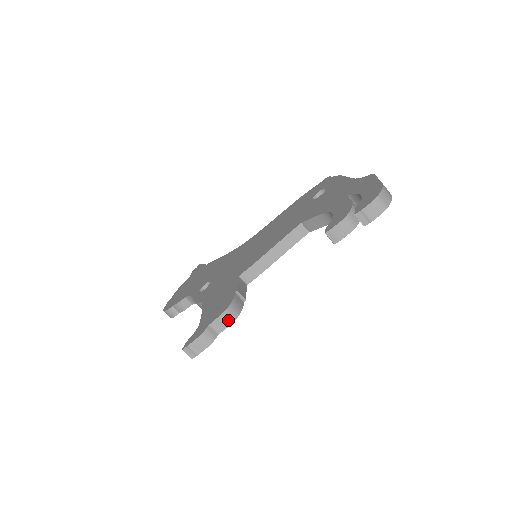
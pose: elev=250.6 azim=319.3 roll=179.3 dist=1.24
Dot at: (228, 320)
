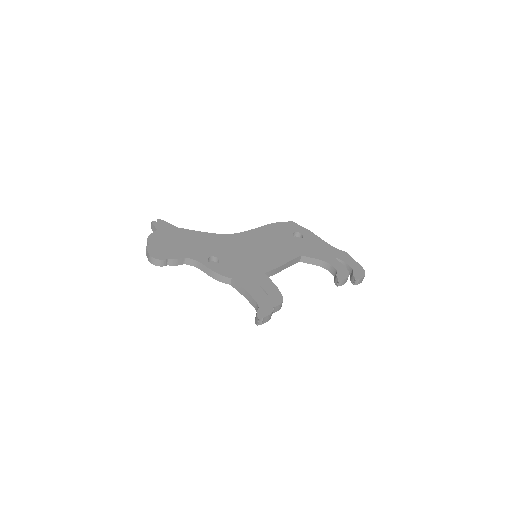
Dot at: (280, 307)
